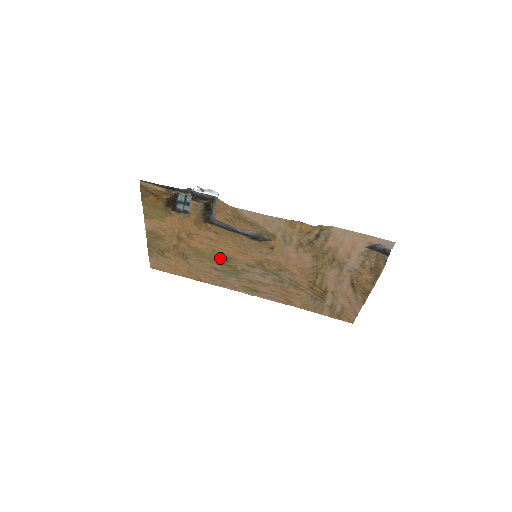
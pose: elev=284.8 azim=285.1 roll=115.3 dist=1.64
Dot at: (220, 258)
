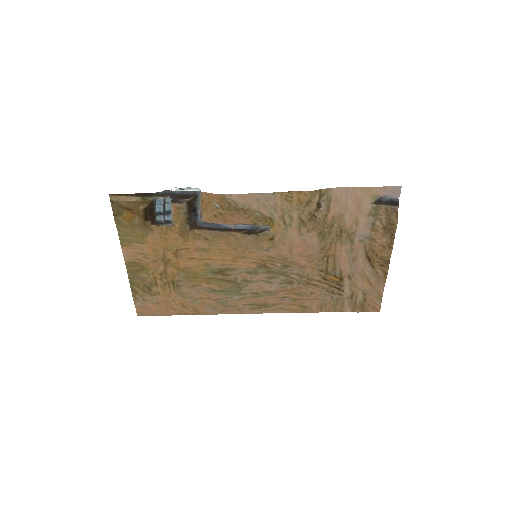
Dot at: (216, 273)
